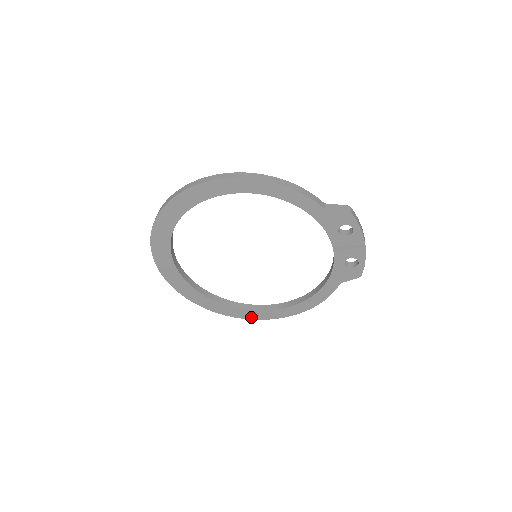
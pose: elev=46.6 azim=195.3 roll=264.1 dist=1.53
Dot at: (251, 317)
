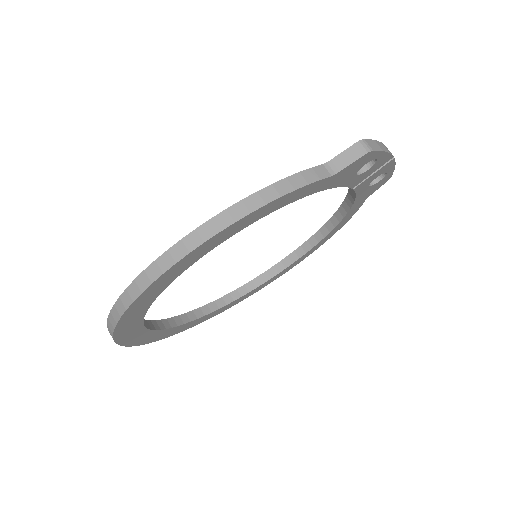
Dot at: occluded
